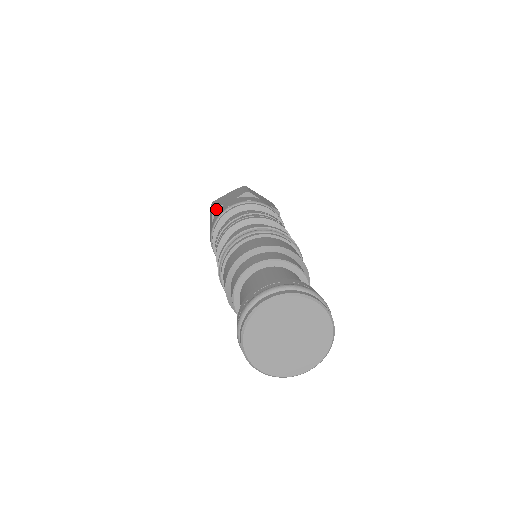
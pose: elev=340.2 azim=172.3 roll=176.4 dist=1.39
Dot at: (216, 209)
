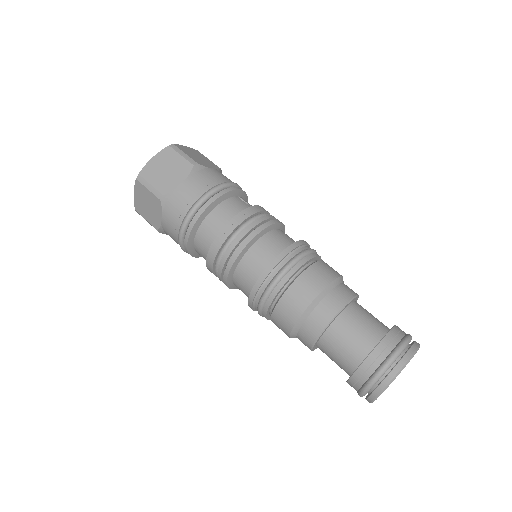
Dot at: (160, 230)
